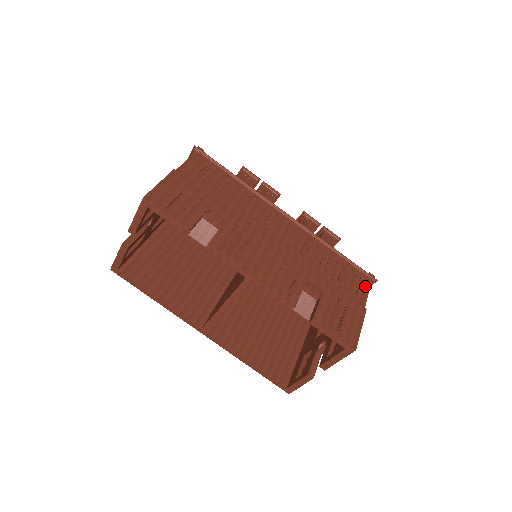
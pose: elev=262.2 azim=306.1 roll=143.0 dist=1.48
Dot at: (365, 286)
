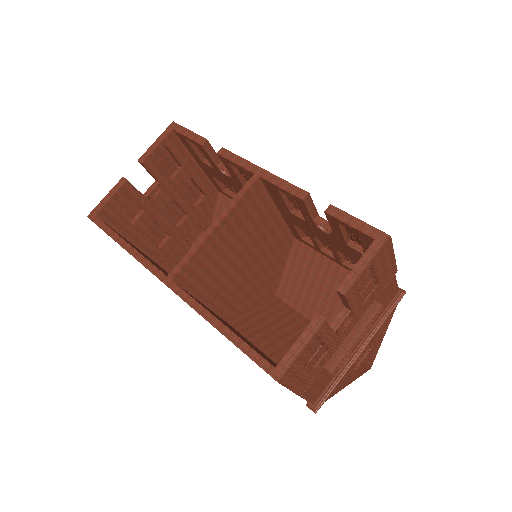
Dot at: occluded
